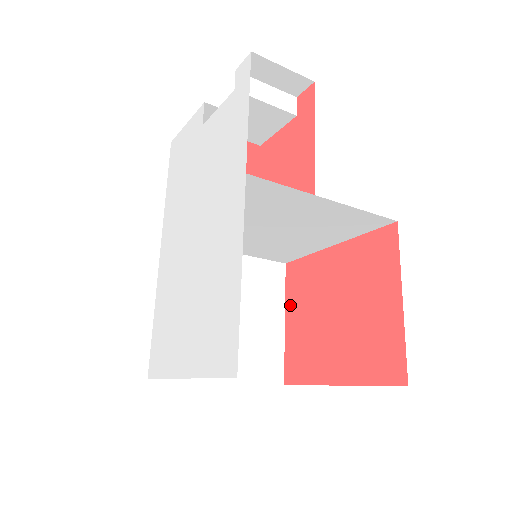
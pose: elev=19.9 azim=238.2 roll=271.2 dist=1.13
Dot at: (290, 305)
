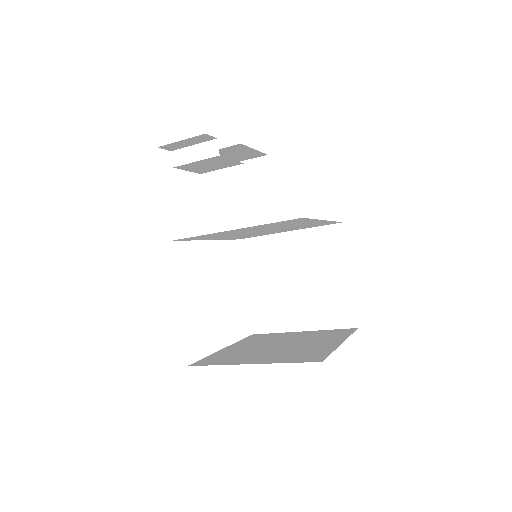
Dot at: occluded
